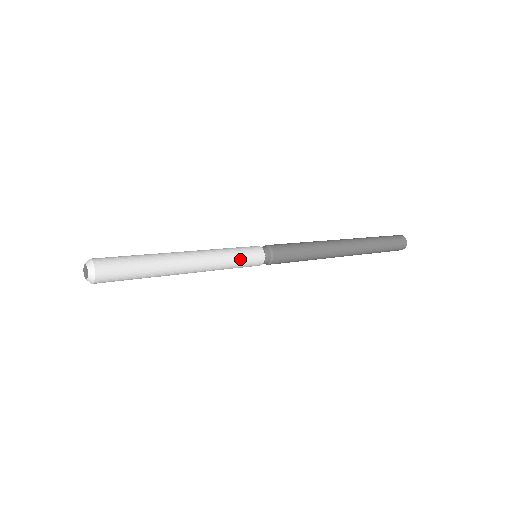
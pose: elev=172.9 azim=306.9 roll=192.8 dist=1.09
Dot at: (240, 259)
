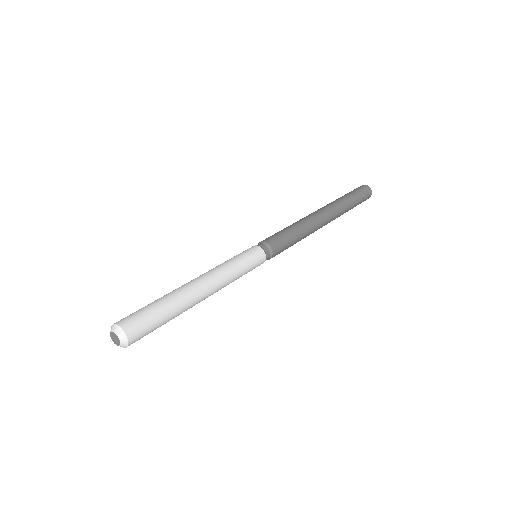
Dot at: (245, 264)
